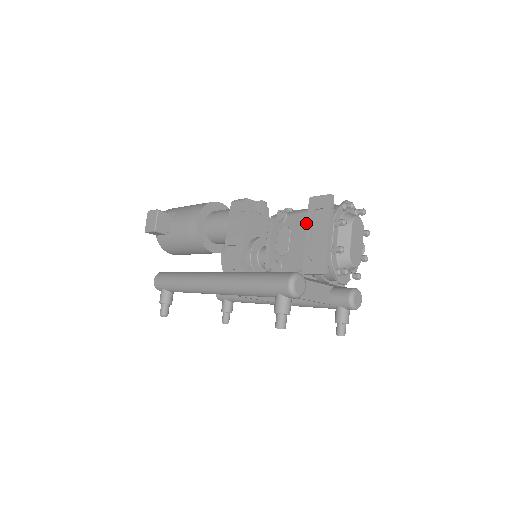
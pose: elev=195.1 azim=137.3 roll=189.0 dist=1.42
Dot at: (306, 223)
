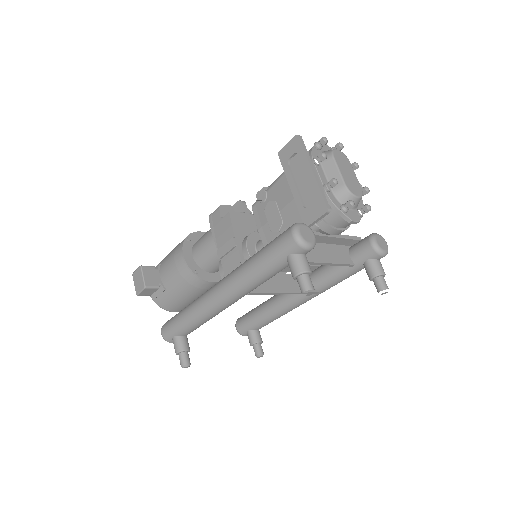
Dot at: (287, 184)
